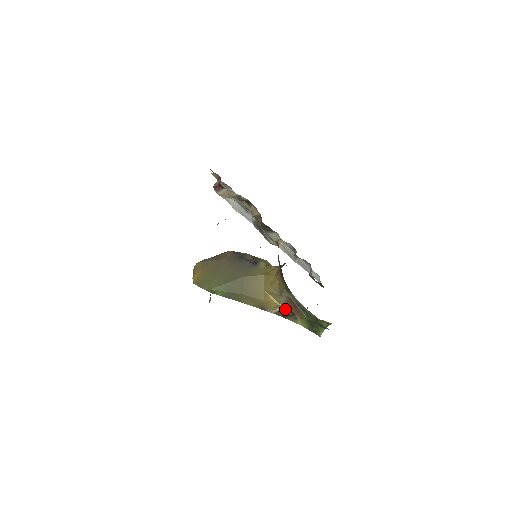
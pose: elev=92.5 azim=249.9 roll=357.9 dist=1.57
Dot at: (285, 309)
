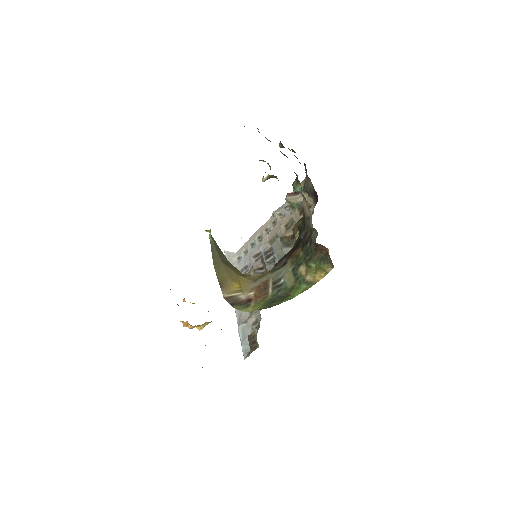
Dot at: (244, 296)
